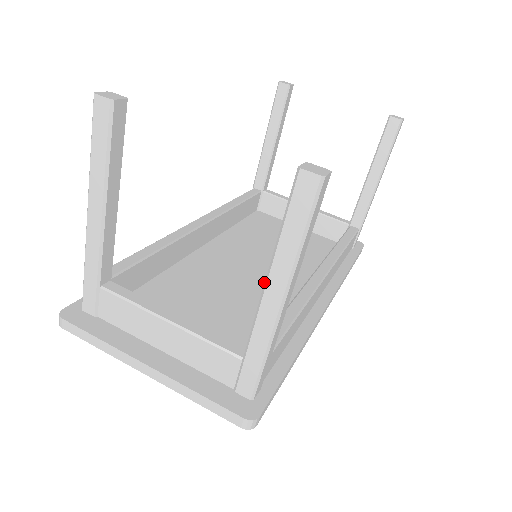
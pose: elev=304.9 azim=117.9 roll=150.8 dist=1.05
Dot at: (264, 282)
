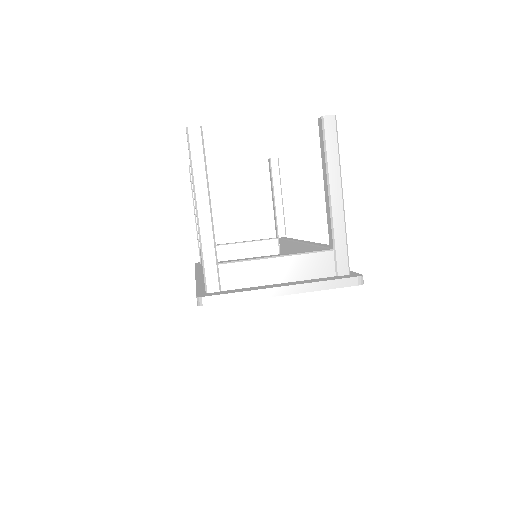
Dot at: occluded
